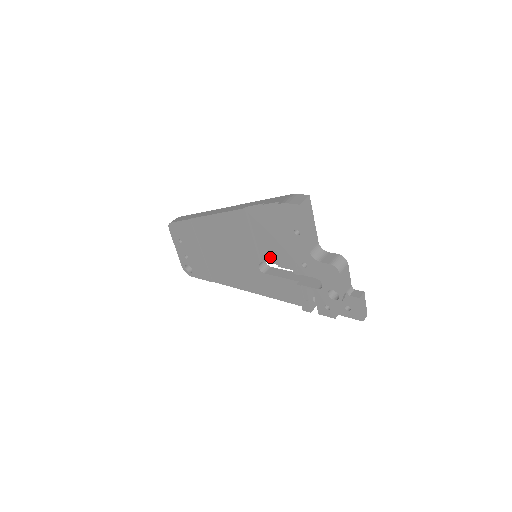
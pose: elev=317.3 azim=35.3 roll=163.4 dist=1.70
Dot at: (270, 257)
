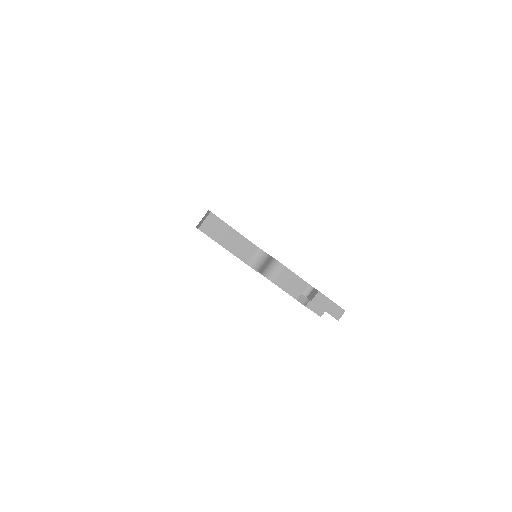
Dot at: occluded
